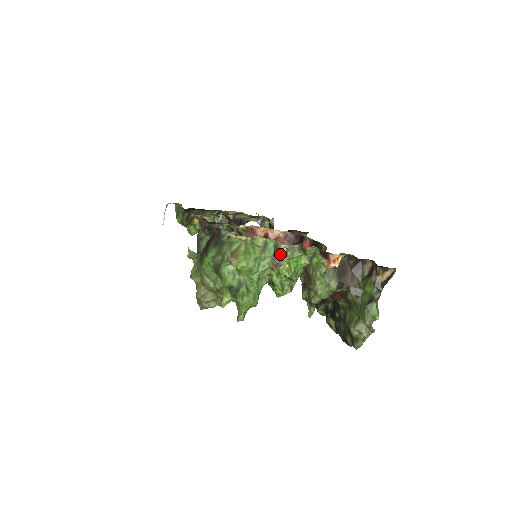
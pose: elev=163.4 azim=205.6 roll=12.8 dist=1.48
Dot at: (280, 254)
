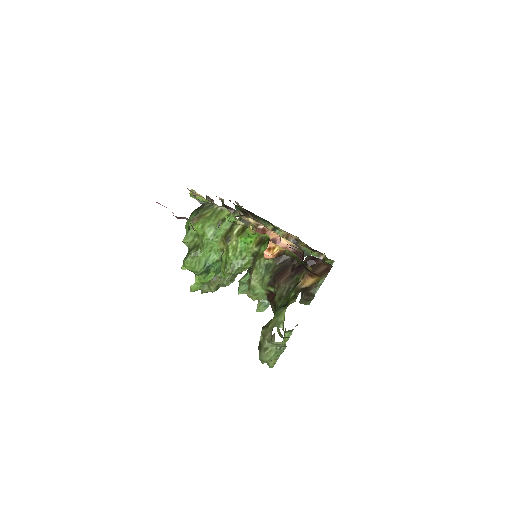
Dot at: (233, 229)
